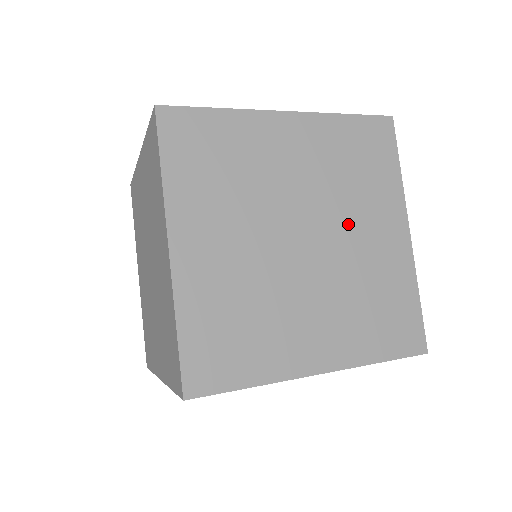
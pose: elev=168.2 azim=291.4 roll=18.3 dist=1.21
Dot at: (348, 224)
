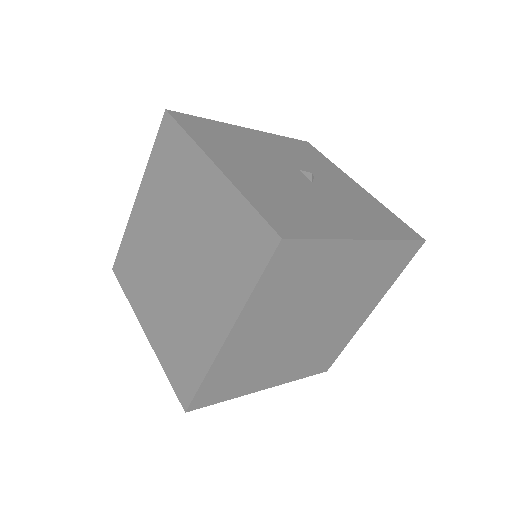
Dot at: (343, 312)
